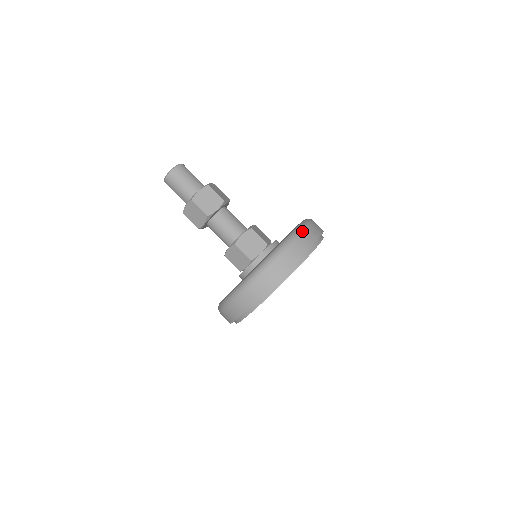
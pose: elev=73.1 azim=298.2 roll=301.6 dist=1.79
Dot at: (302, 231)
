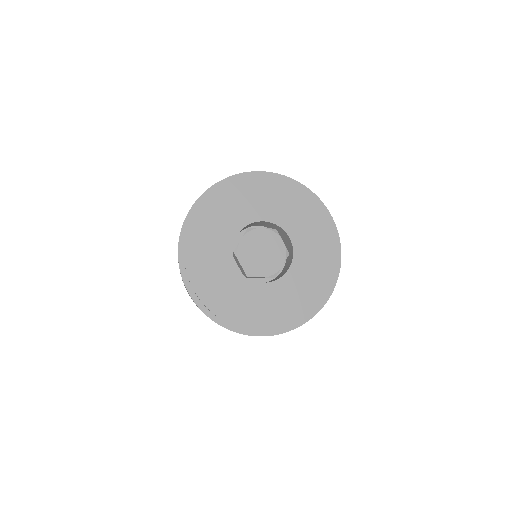
Dot at: occluded
